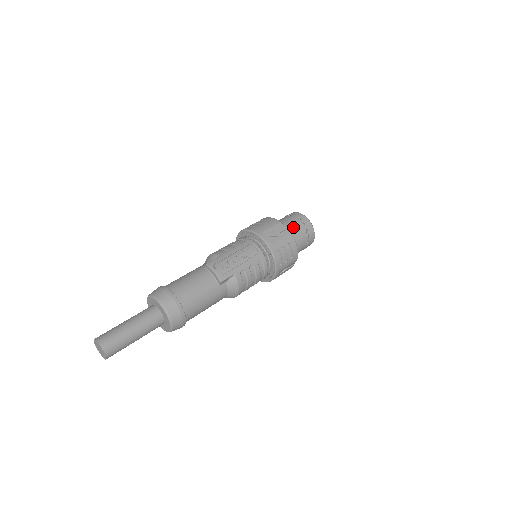
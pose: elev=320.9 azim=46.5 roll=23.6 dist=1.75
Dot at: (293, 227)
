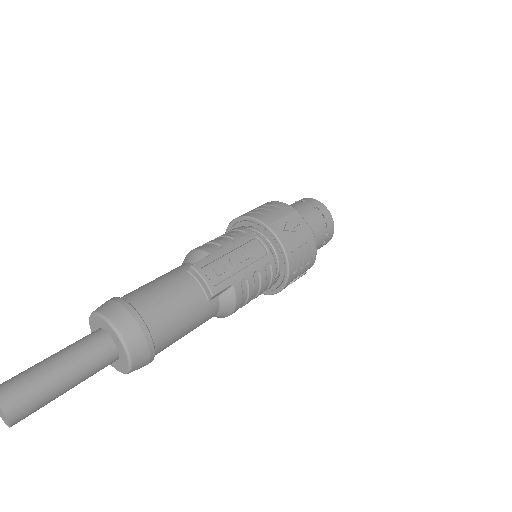
Dot at: (310, 219)
